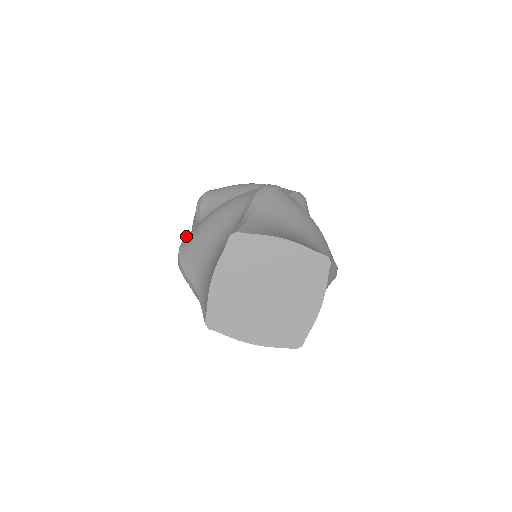
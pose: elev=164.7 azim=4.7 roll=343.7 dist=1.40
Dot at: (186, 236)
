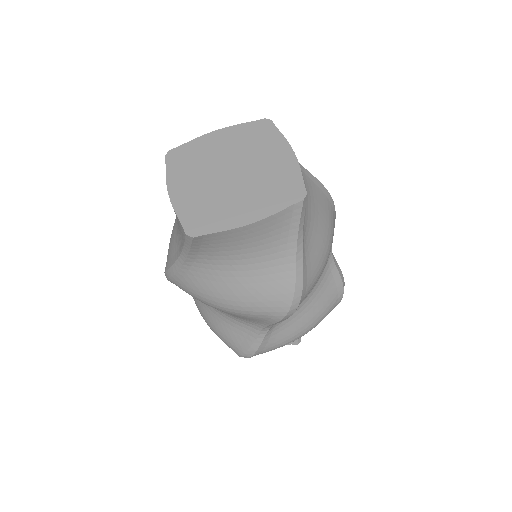
Dot at: occluded
